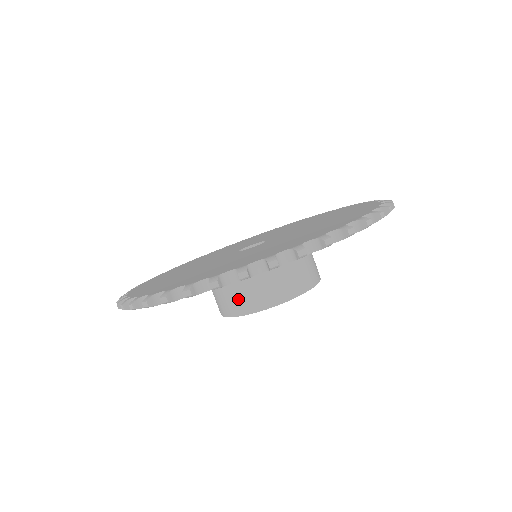
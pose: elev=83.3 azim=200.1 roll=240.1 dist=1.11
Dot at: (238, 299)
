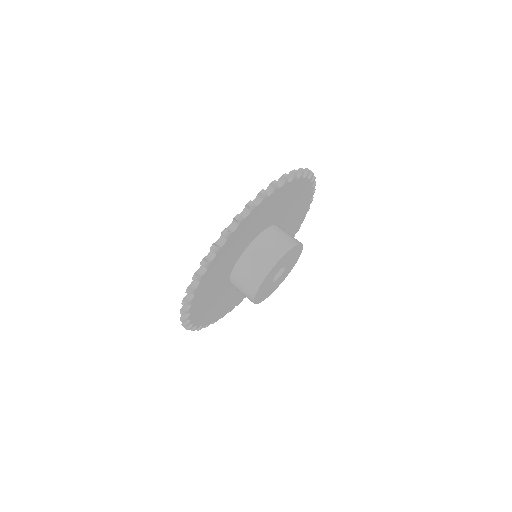
Dot at: (249, 281)
